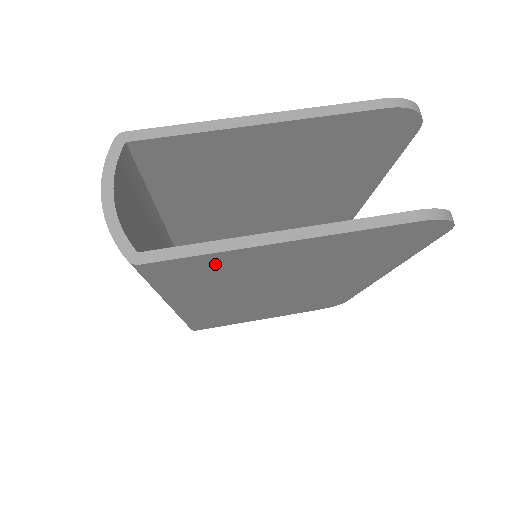
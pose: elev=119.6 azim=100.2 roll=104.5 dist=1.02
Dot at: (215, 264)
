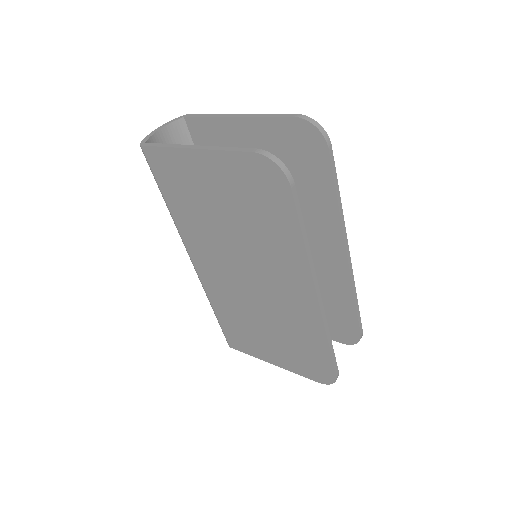
Dot at: (174, 167)
